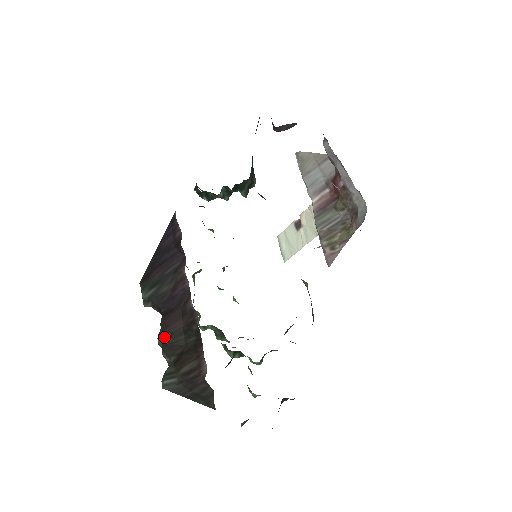
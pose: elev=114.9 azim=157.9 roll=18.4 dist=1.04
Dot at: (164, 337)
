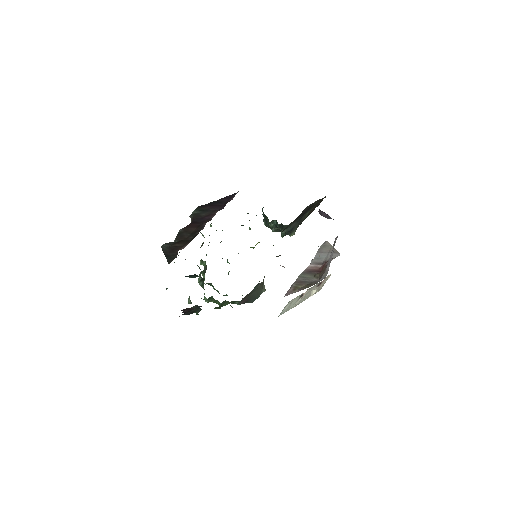
Dot at: (183, 230)
